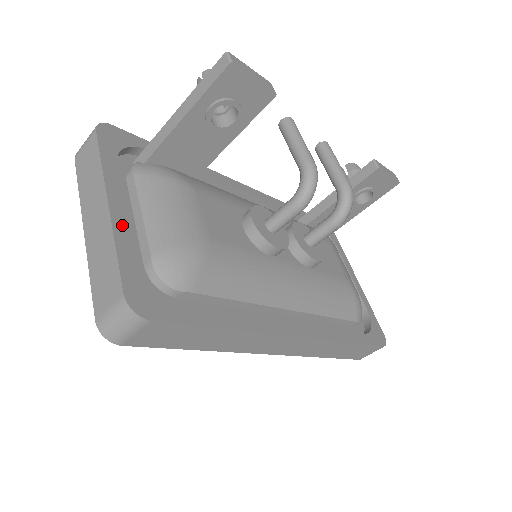
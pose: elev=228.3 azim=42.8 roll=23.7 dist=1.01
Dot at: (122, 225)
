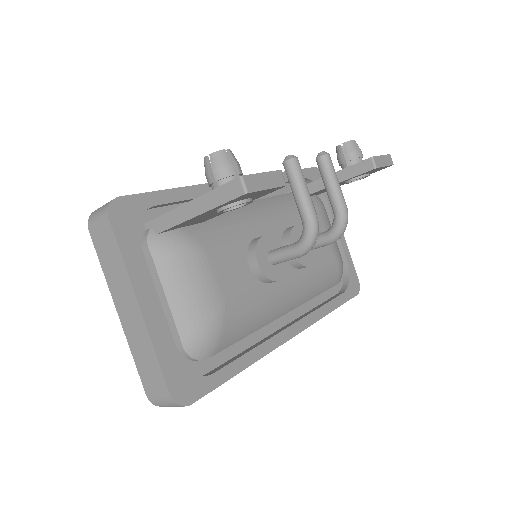
Dot at: (155, 325)
